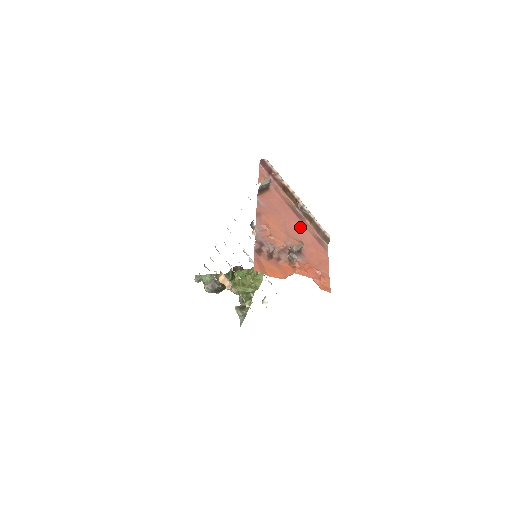
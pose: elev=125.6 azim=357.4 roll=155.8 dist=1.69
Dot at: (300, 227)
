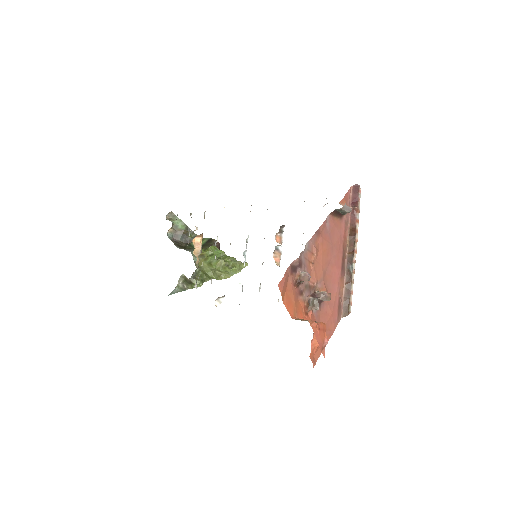
Dot at: (337, 279)
